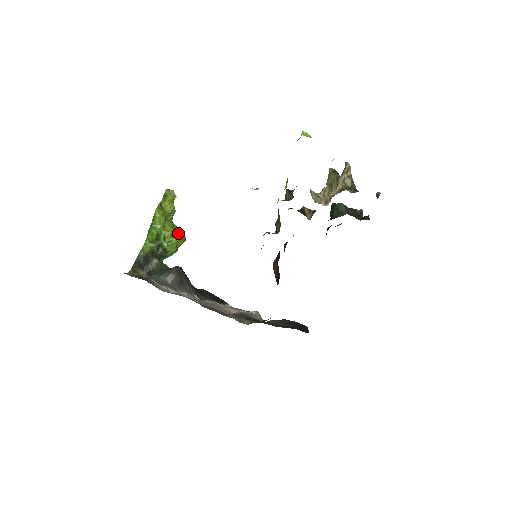
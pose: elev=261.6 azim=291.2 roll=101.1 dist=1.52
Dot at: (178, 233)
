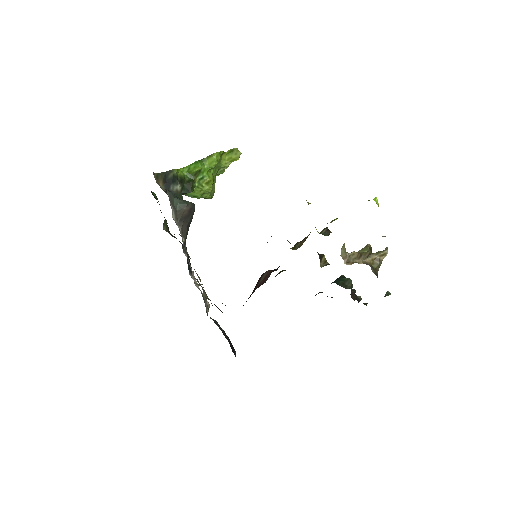
Dot at: occluded
